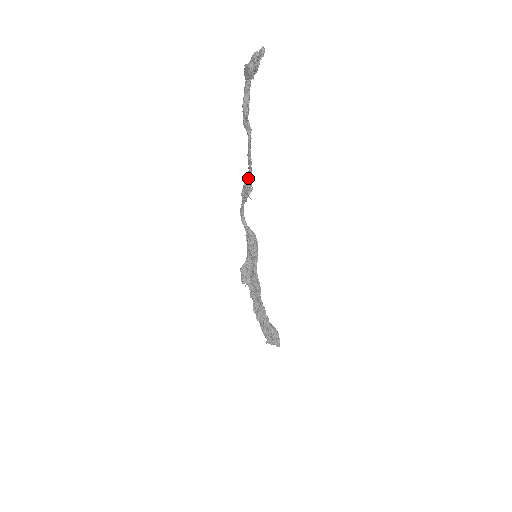
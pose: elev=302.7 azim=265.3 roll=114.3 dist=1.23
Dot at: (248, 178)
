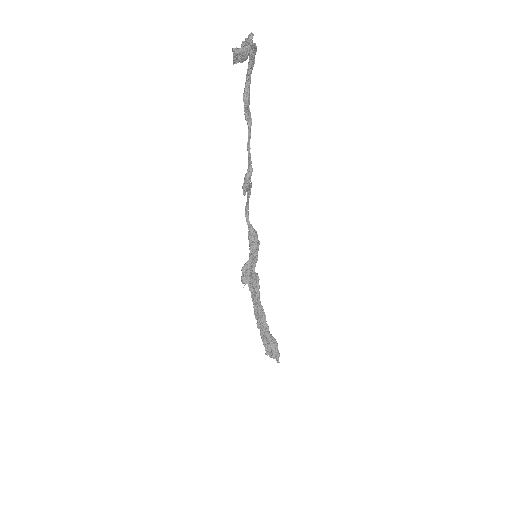
Dot at: (248, 171)
